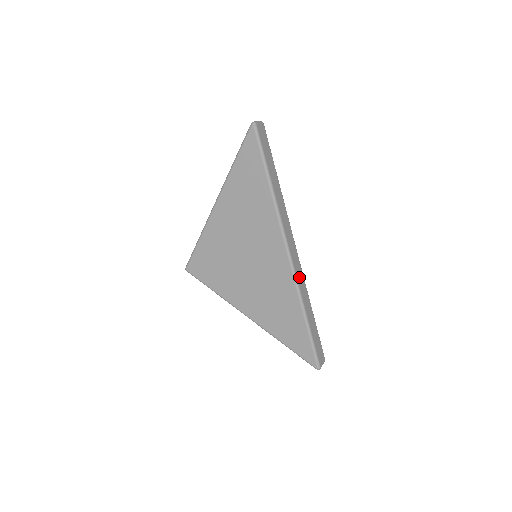
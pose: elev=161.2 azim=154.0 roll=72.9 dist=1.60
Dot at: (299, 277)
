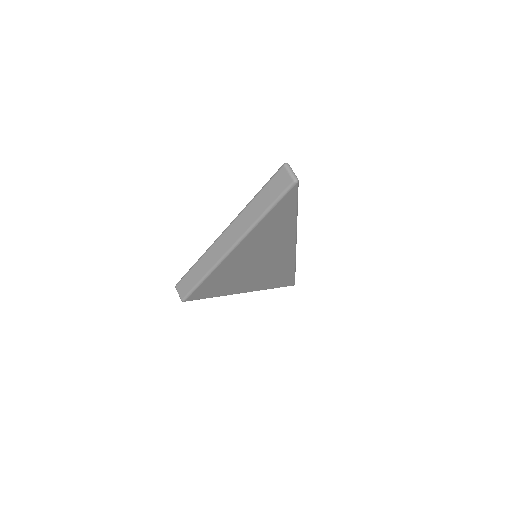
Dot at: occluded
